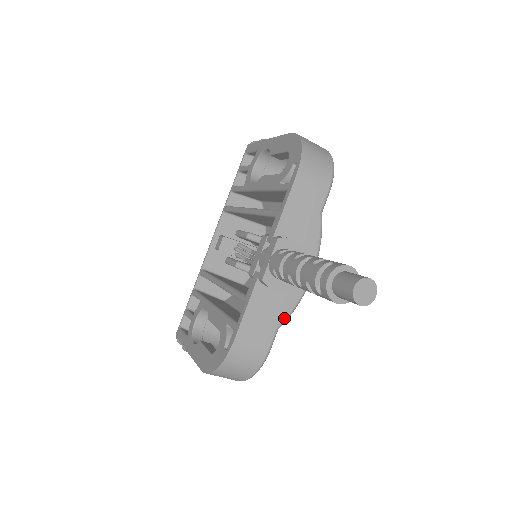
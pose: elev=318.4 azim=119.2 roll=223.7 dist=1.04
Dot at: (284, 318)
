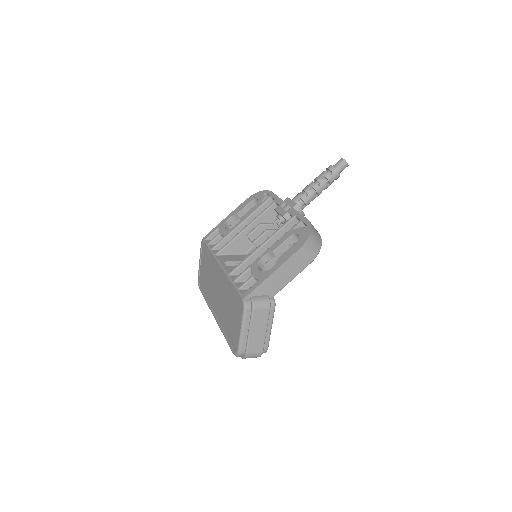
Dot at: occluded
